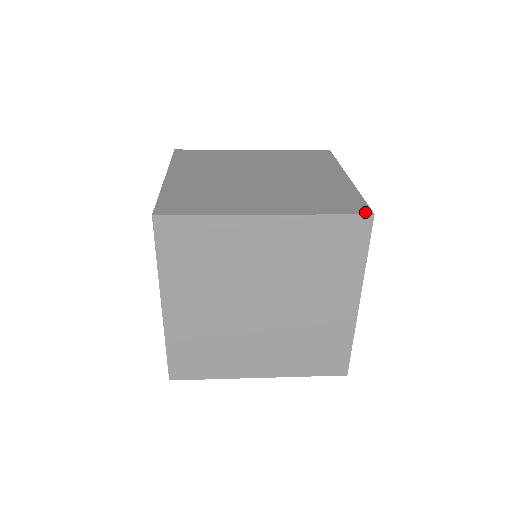
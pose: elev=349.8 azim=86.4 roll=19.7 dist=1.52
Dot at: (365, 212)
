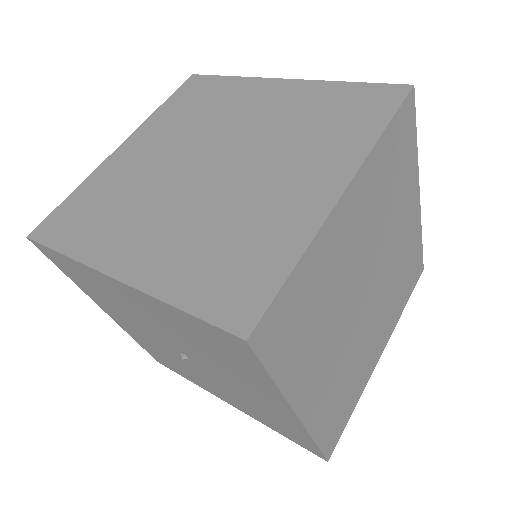
Dot at: (421, 273)
